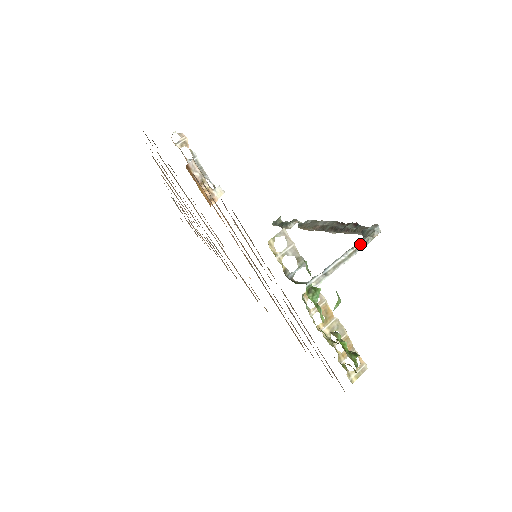
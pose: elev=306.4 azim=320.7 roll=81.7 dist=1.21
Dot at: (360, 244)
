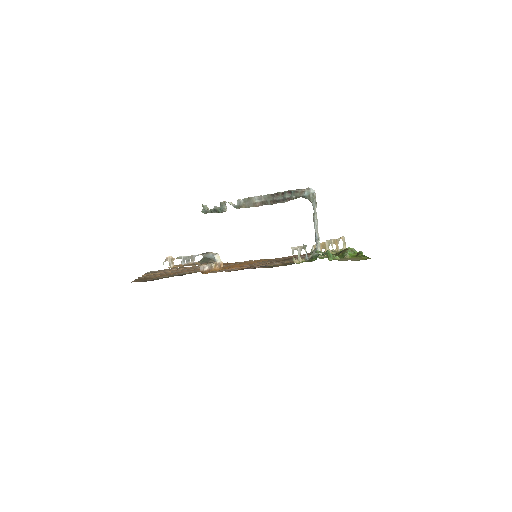
Dot at: (315, 208)
